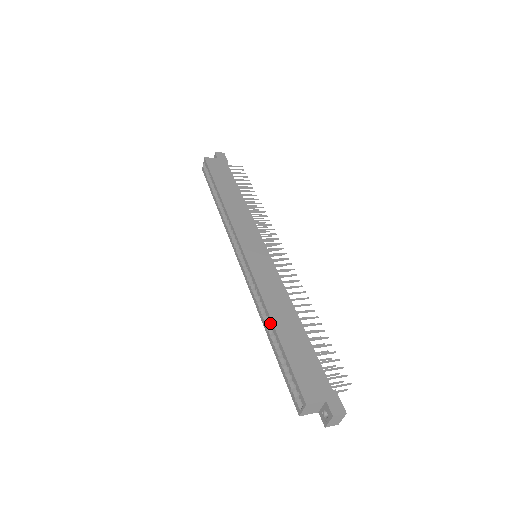
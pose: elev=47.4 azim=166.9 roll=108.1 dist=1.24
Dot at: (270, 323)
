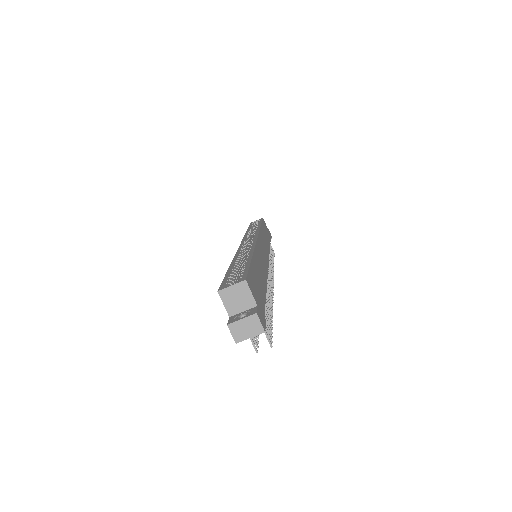
Dot at: (242, 262)
